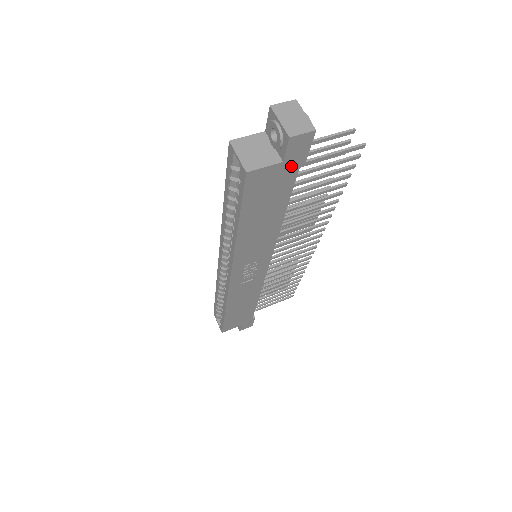
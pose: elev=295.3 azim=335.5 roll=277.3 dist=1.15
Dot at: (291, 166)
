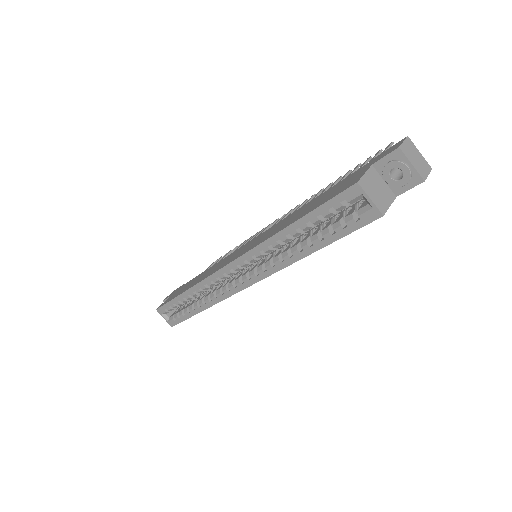
Dot at: occluded
